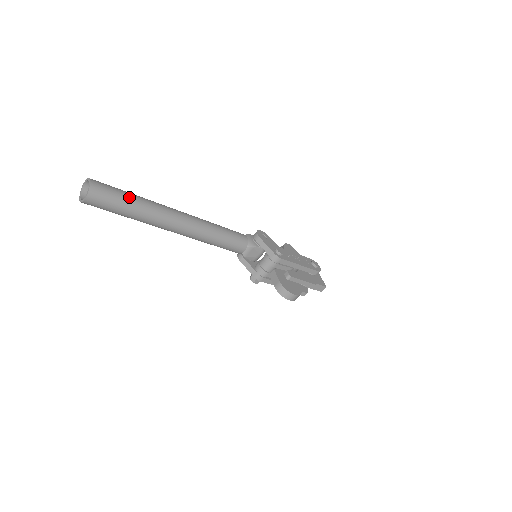
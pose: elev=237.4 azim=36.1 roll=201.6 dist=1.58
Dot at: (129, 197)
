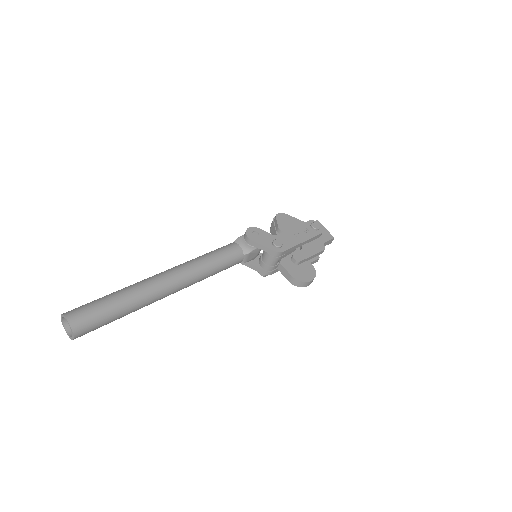
Dot at: (112, 305)
